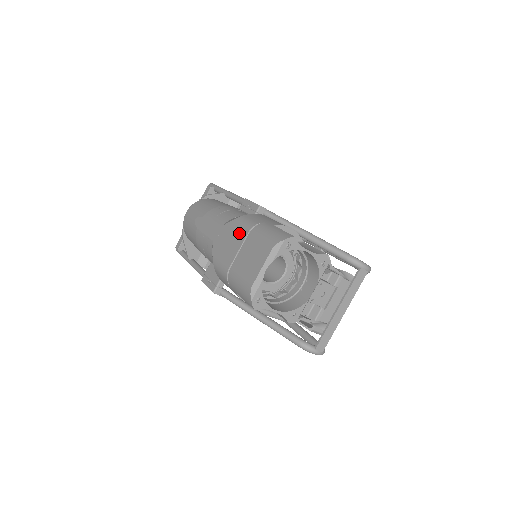
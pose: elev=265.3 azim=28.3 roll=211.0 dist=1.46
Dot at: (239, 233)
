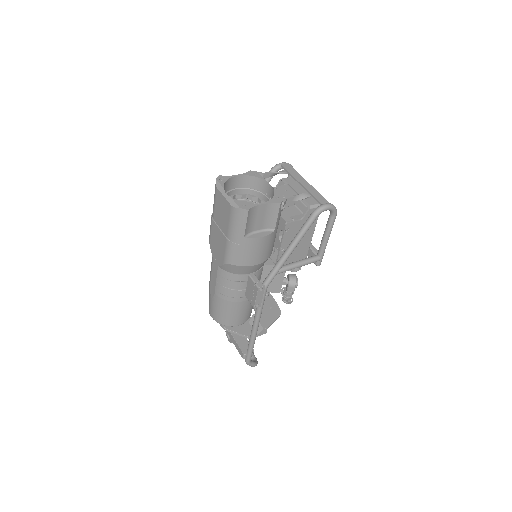
Dot at: (213, 231)
